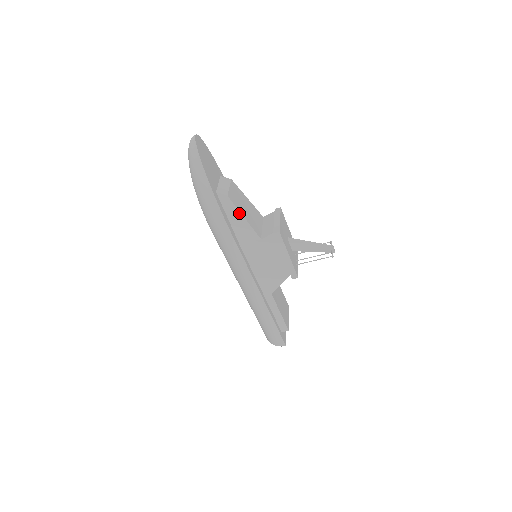
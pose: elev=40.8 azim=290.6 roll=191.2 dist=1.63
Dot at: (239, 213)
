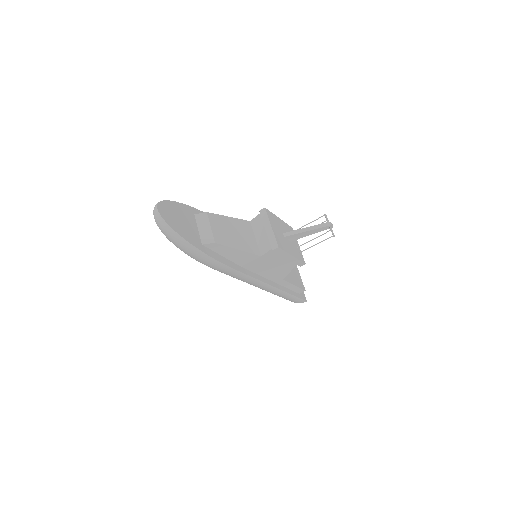
Dot at: (232, 249)
